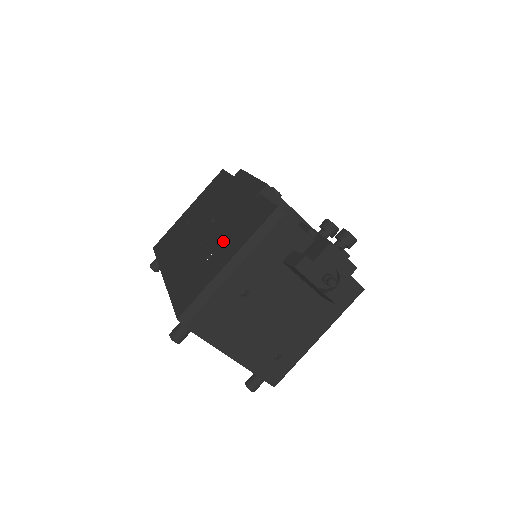
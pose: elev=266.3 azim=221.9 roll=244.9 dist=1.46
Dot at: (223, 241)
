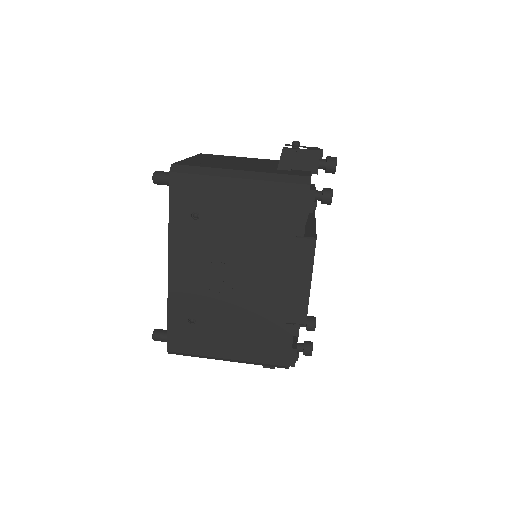
Dot at: occluded
